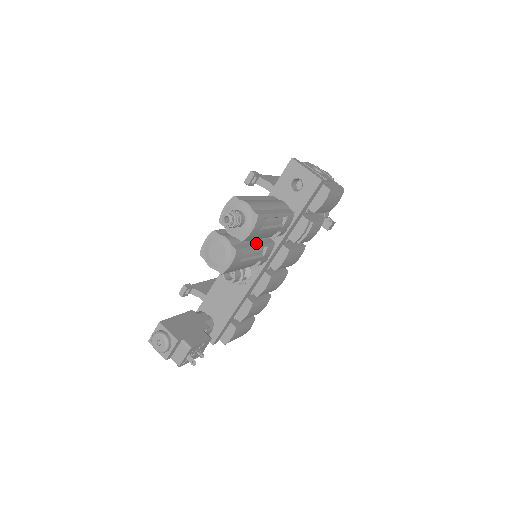
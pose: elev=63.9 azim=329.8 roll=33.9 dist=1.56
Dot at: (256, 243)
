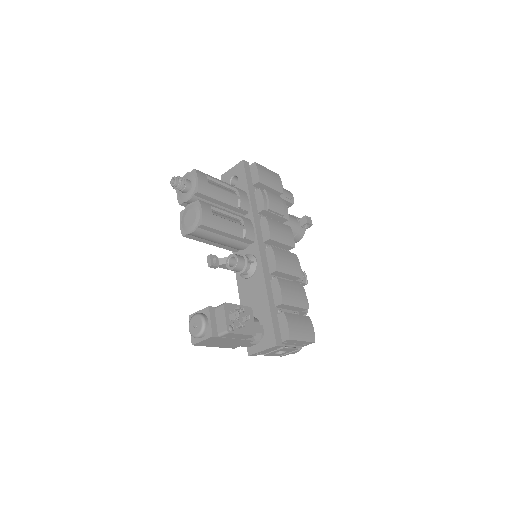
Dot at: occluded
